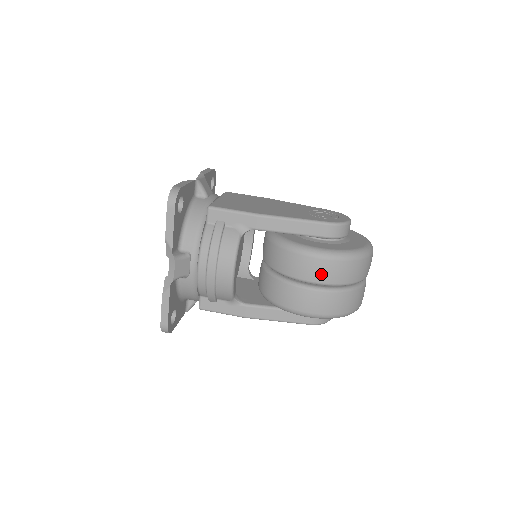
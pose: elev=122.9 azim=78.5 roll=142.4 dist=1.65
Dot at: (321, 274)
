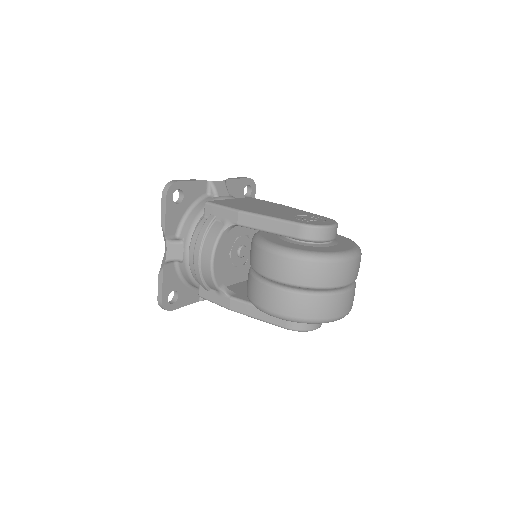
Dot at: (277, 271)
